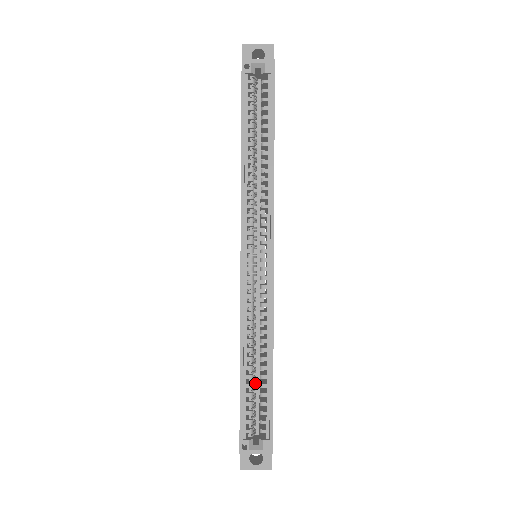
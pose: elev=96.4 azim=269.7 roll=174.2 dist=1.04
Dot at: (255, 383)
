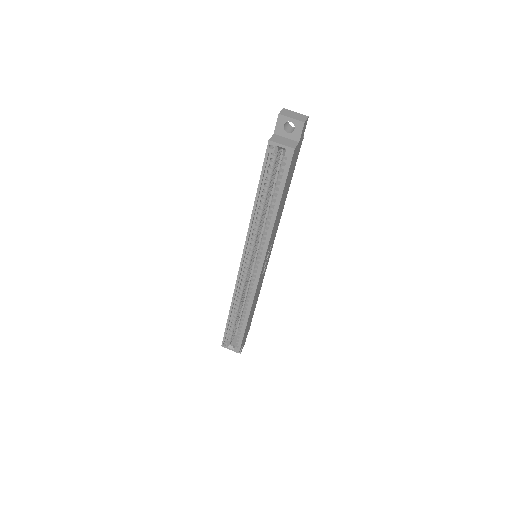
Dot at: occluded
